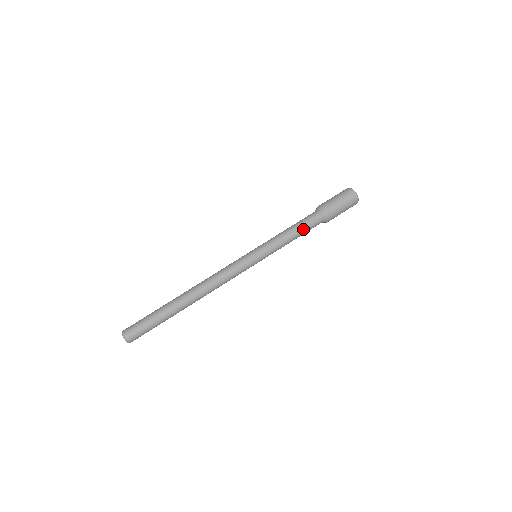
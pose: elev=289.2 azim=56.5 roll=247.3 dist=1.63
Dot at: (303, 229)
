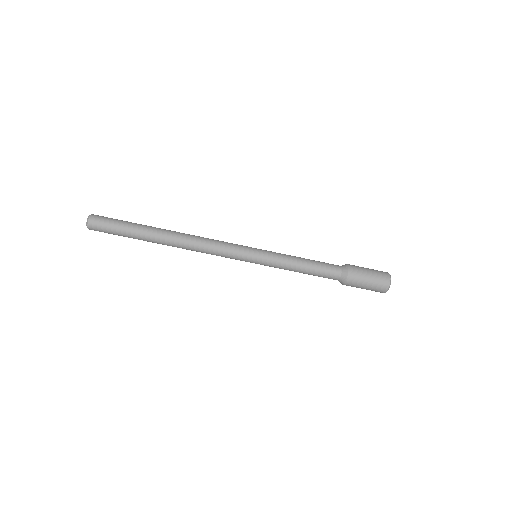
Dot at: (315, 273)
